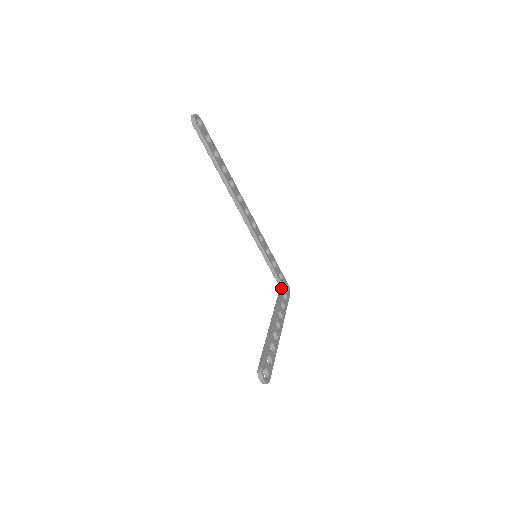
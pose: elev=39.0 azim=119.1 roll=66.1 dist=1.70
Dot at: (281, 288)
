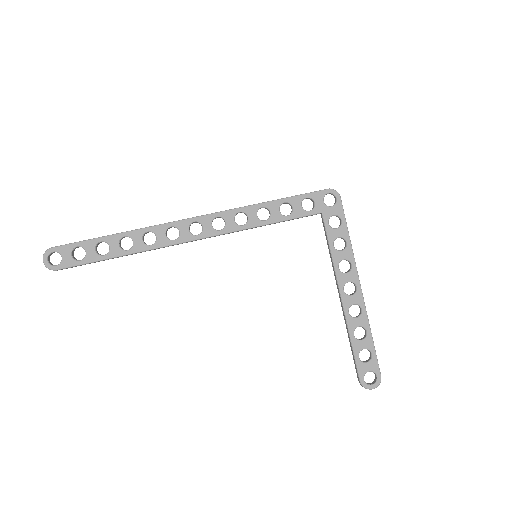
Dot at: occluded
